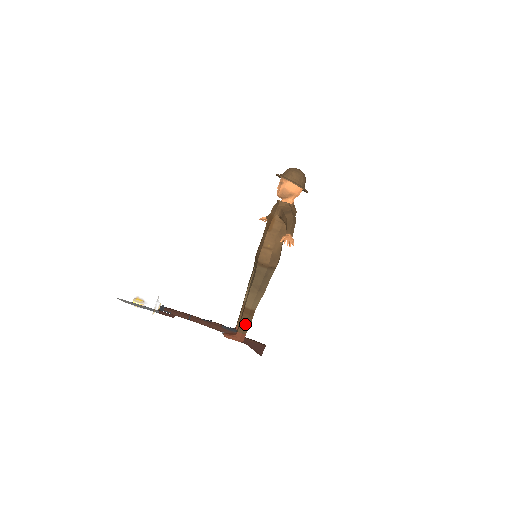
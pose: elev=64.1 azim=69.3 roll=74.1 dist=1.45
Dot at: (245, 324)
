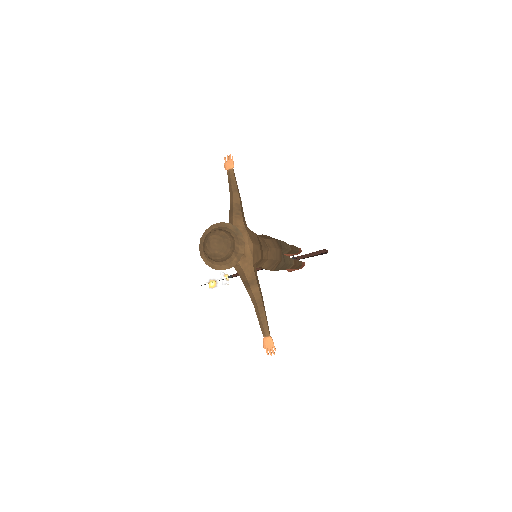
Dot at: occluded
